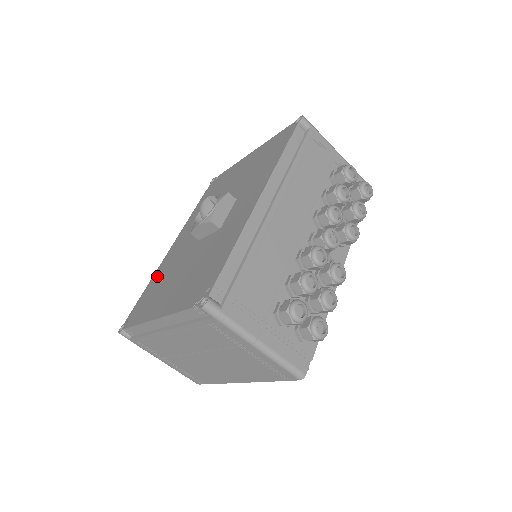
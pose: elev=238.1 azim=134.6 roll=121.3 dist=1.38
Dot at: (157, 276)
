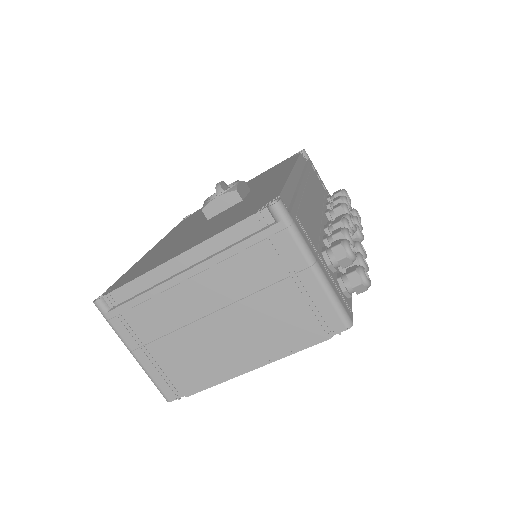
Dot at: (144, 260)
